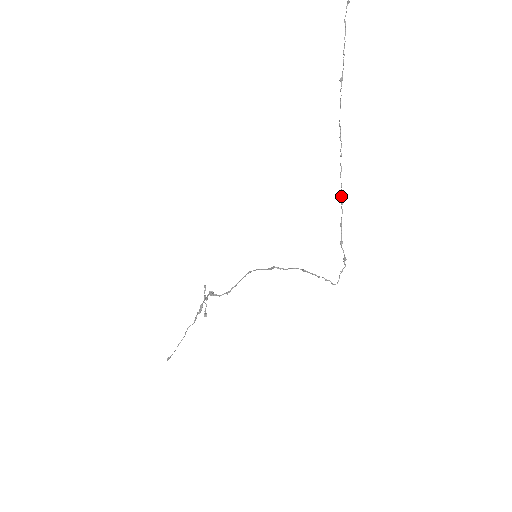
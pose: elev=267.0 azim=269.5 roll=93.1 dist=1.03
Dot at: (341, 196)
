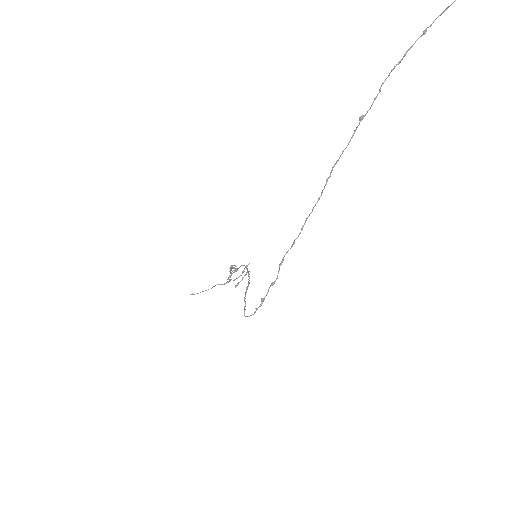
Dot at: (295, 239)
